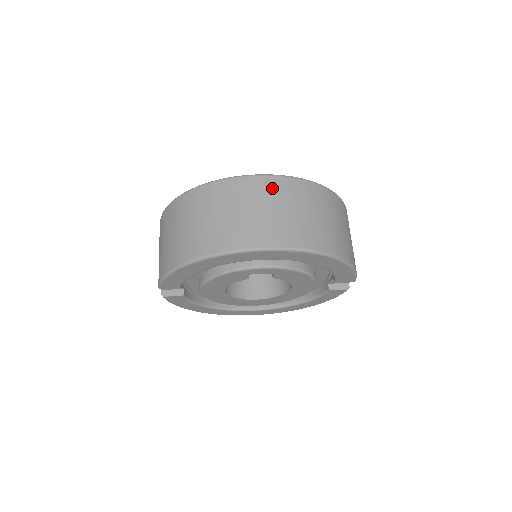
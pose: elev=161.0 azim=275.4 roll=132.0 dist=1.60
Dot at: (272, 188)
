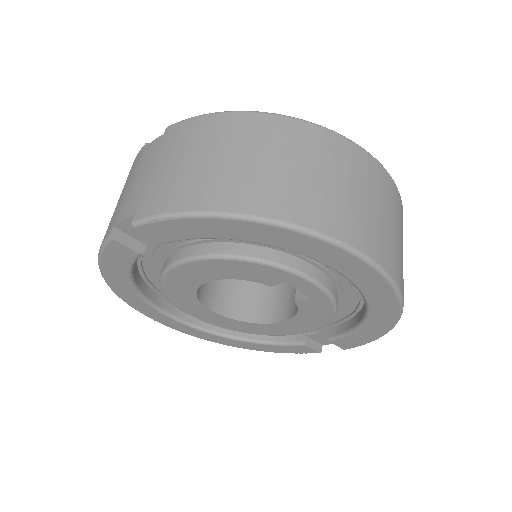
Dot at: (389, 190)
